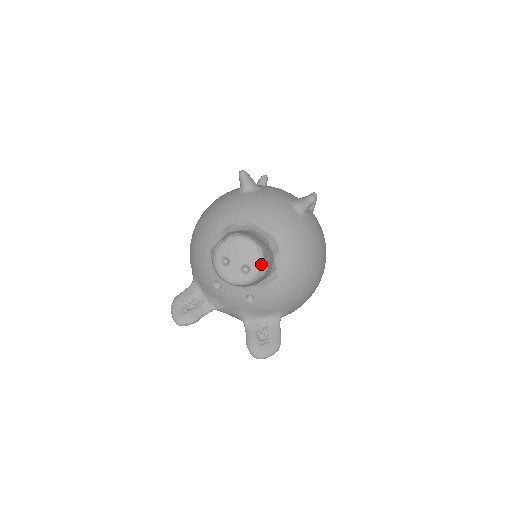
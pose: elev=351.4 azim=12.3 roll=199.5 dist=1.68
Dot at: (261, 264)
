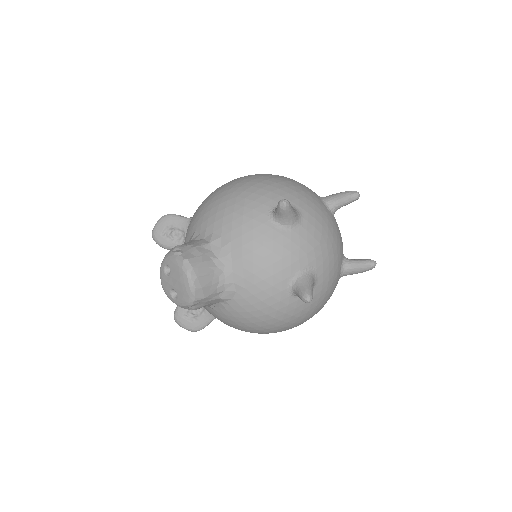
Dot at: (187, 305)
